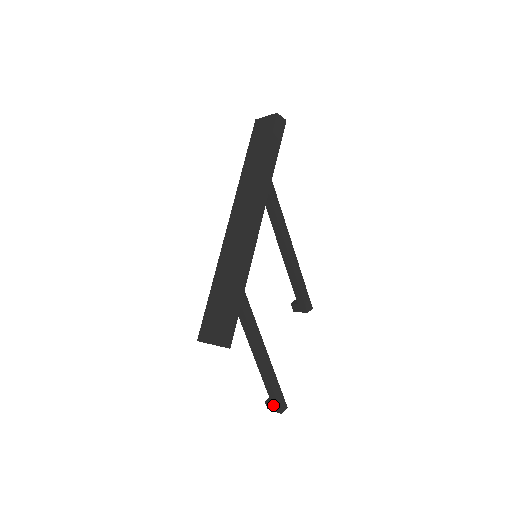
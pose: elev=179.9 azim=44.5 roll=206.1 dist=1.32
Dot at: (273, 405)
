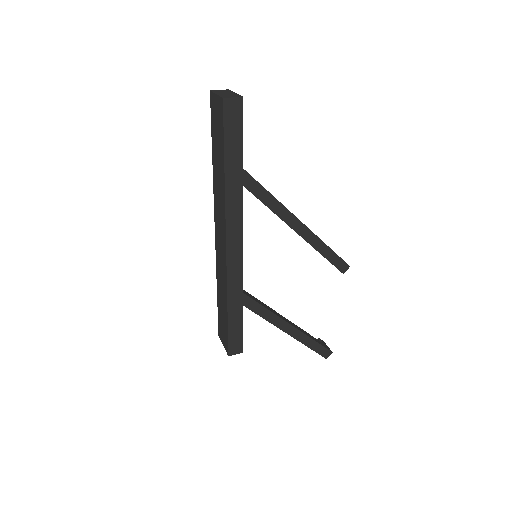
Dot at: occluded
